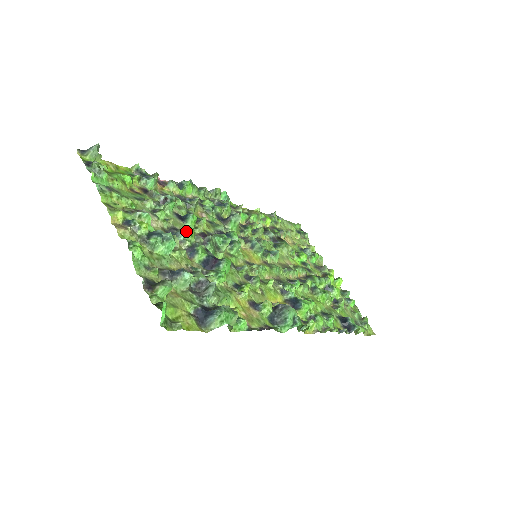
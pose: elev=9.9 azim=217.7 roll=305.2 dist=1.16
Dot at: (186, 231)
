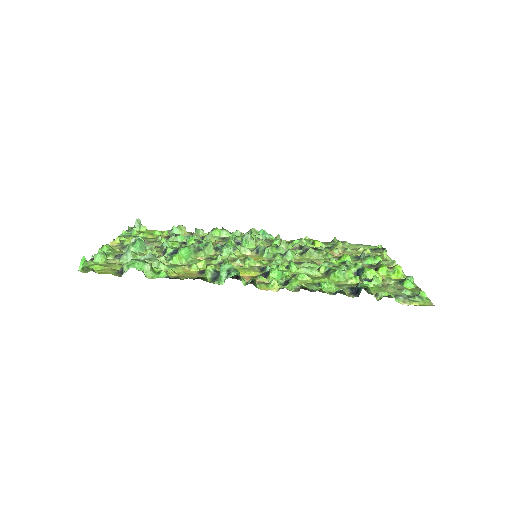
Dot at: (167, 242)
